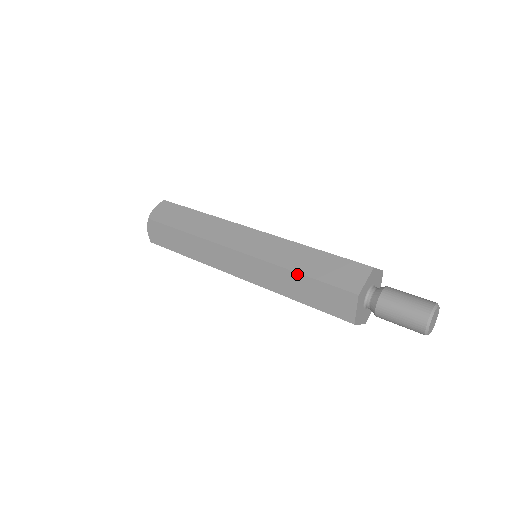
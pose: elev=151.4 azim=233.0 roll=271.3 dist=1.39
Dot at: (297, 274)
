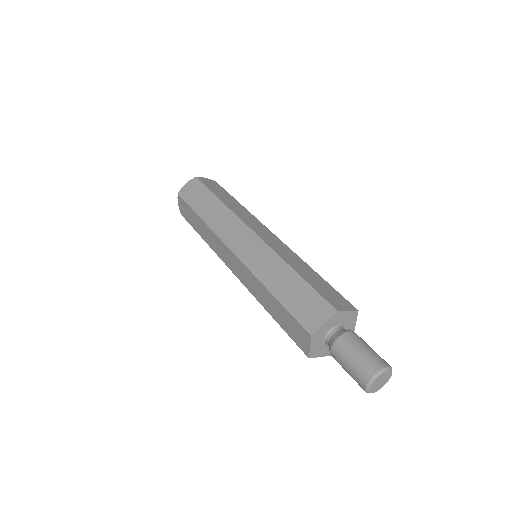
Dot at: (293, 271)
